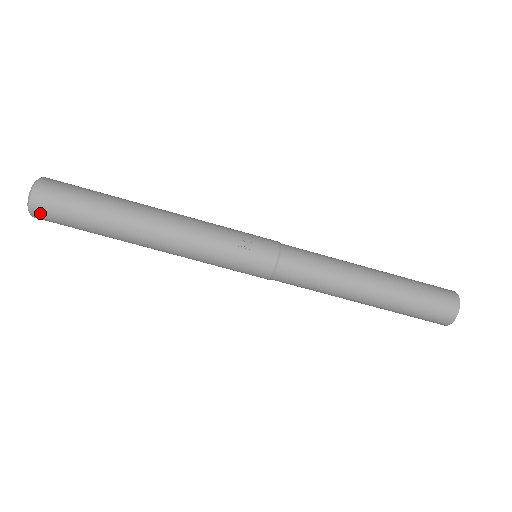
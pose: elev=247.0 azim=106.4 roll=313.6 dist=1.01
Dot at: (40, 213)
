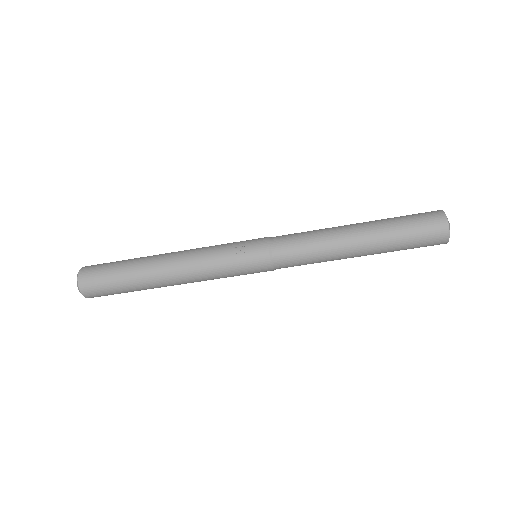
Dot at: (89, 293)
